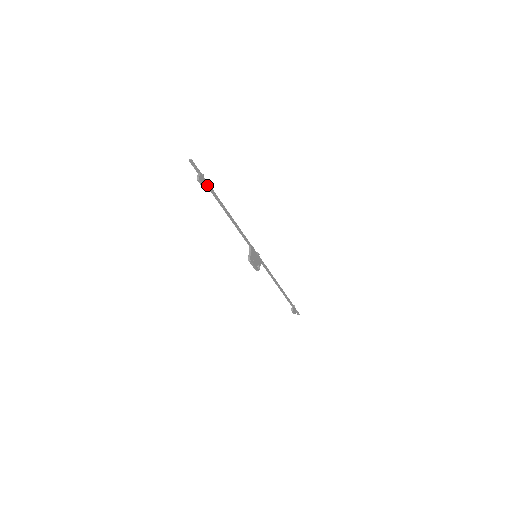
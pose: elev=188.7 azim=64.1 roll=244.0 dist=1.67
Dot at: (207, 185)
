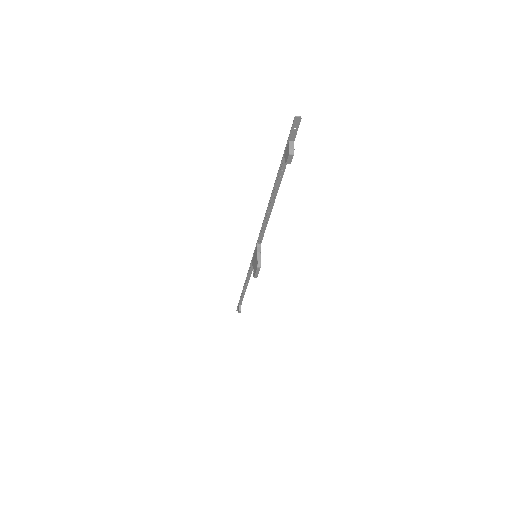
Dot at: (284, 161)
